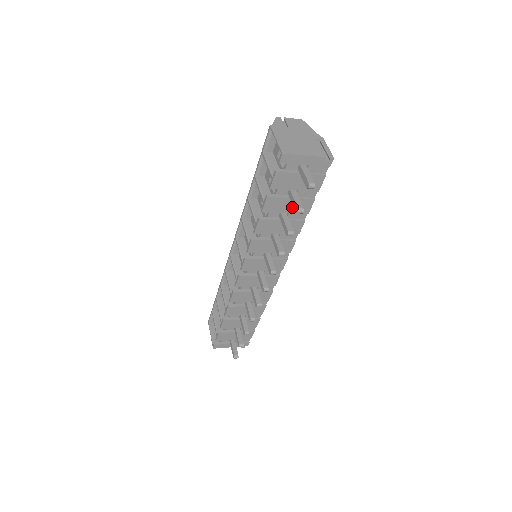
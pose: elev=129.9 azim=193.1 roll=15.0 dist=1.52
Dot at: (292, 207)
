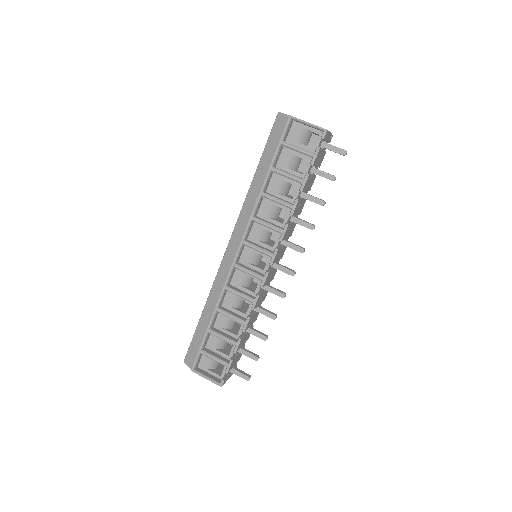
Dot at: (309, 185)
